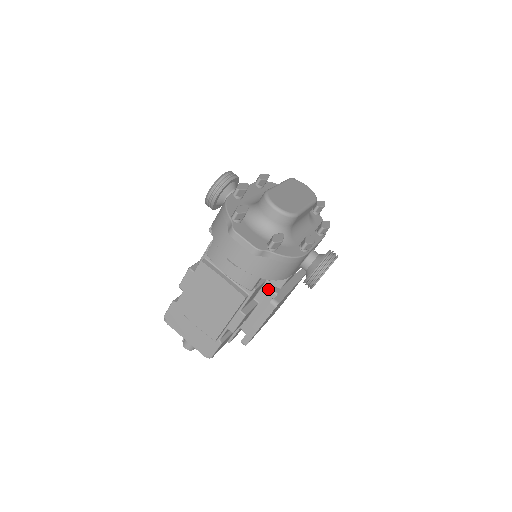
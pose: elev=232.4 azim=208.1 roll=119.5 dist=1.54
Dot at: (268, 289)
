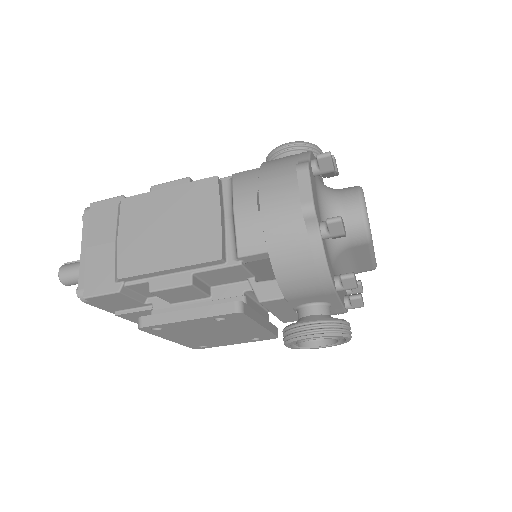
Dot at: (242, 291)
